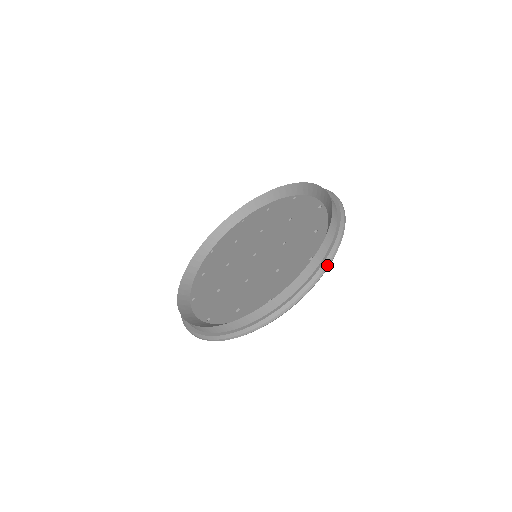
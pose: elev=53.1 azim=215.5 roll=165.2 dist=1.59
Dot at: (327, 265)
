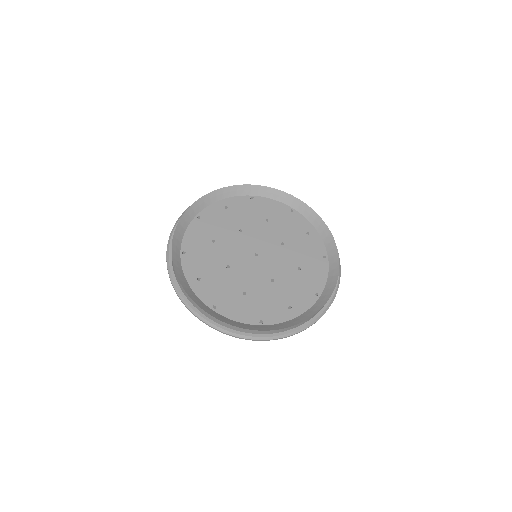
Dot at: (259, 340)
